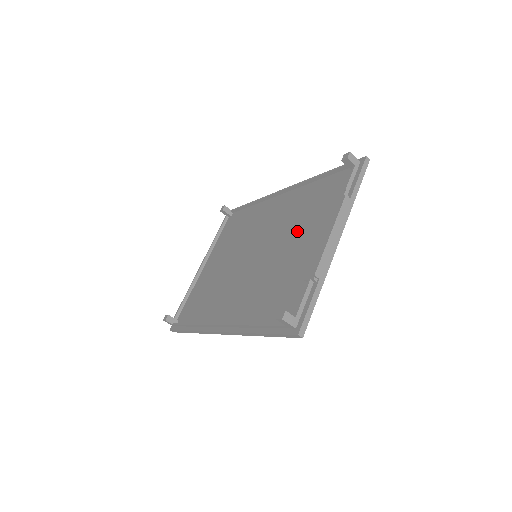
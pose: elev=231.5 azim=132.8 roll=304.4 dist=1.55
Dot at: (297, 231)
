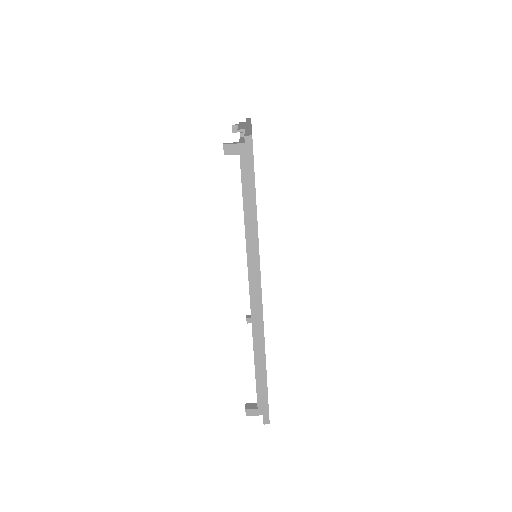
Dot at: occluded
